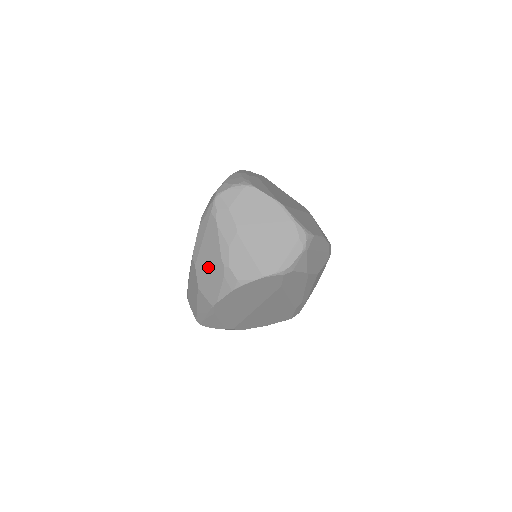
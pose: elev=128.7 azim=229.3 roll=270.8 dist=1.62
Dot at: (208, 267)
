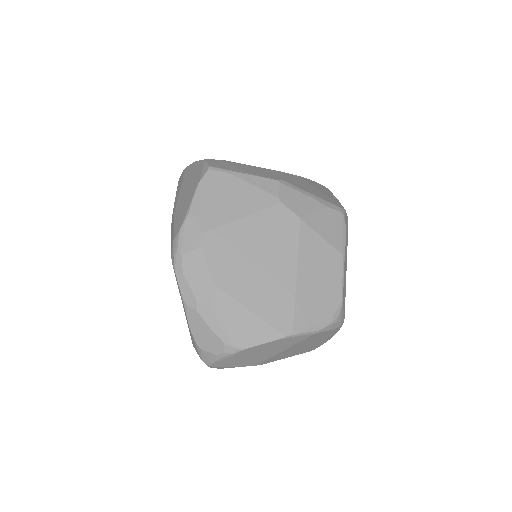
Dot at: occluded
